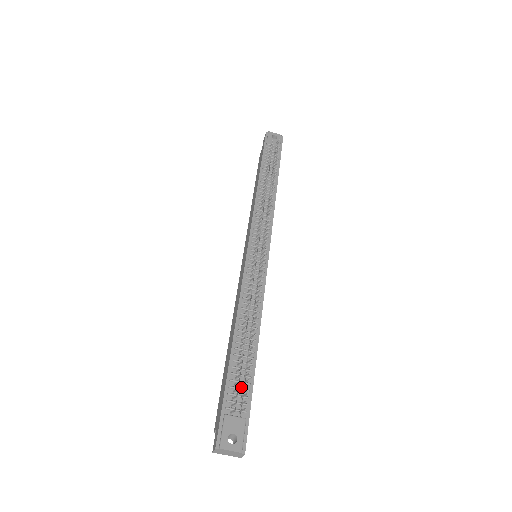
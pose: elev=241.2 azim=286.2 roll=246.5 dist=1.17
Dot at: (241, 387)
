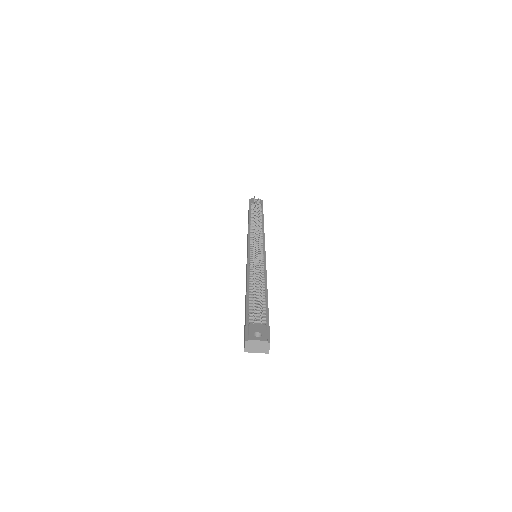
Dot at: (259, 311)
